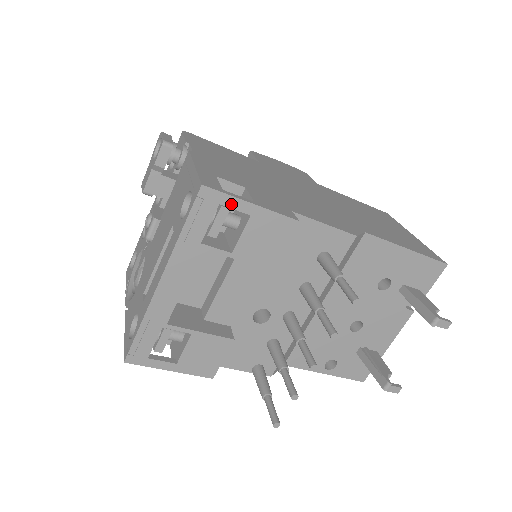
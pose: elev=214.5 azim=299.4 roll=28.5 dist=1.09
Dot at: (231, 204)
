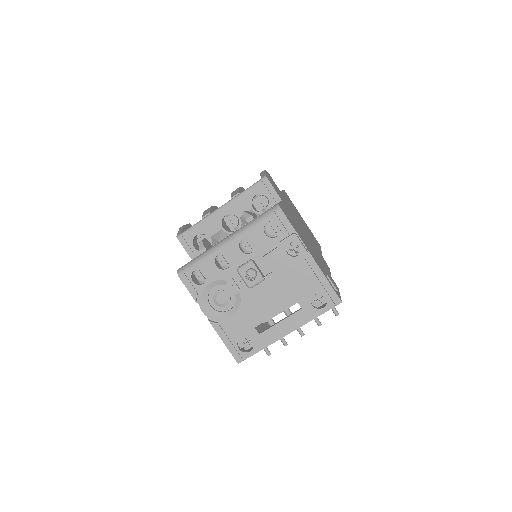
Dot at: occluded
